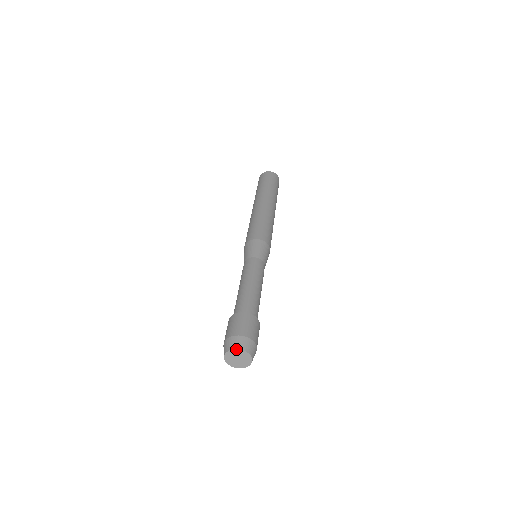
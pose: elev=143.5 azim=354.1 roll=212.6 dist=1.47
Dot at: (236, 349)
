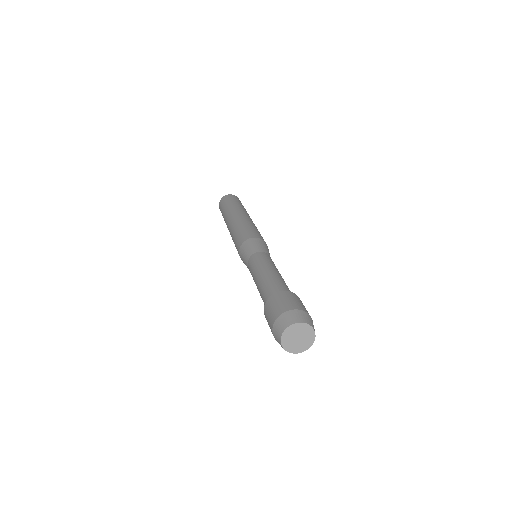
Dot at: (286, 328)
